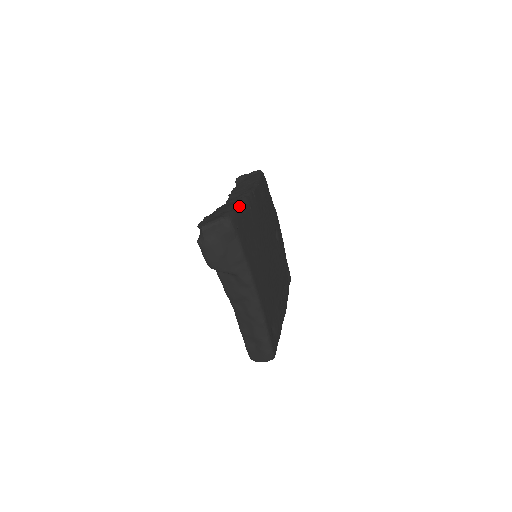
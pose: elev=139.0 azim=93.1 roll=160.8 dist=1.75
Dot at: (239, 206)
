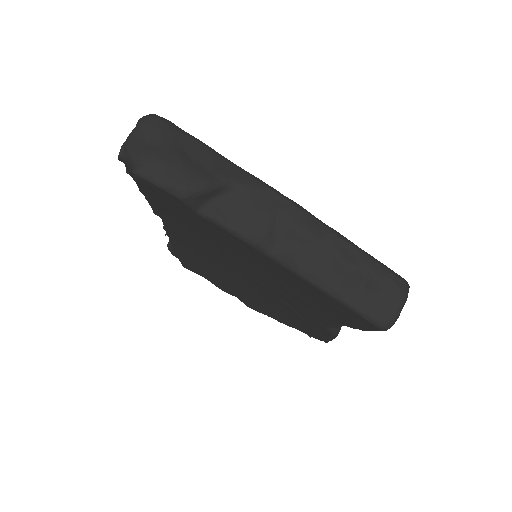
Dot at: occluded
